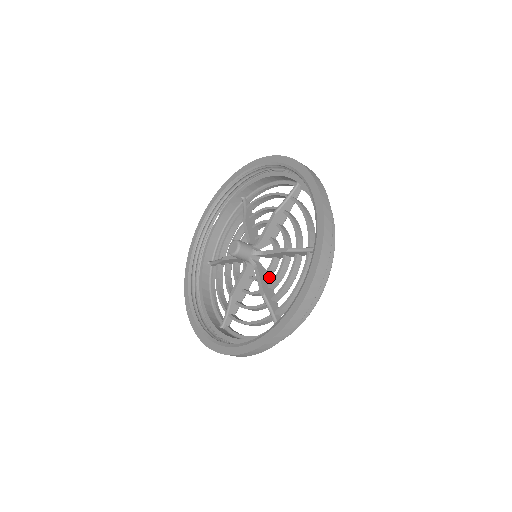
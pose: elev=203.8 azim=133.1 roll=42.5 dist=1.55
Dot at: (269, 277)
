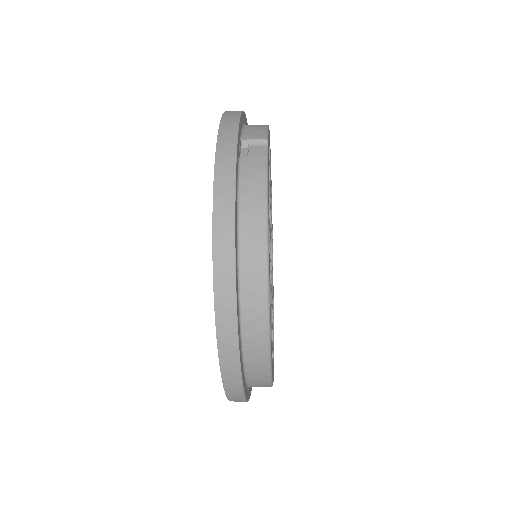
Dot at: occluded
